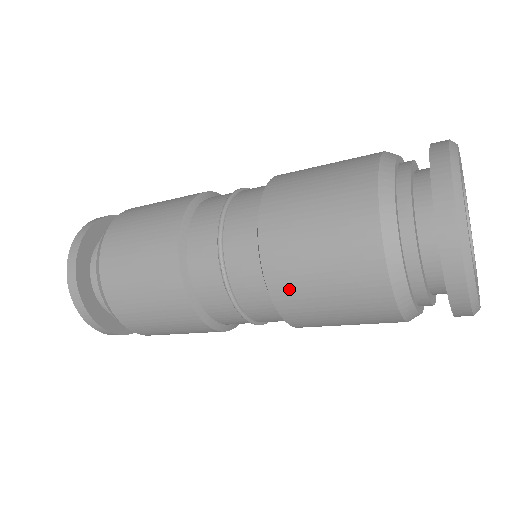
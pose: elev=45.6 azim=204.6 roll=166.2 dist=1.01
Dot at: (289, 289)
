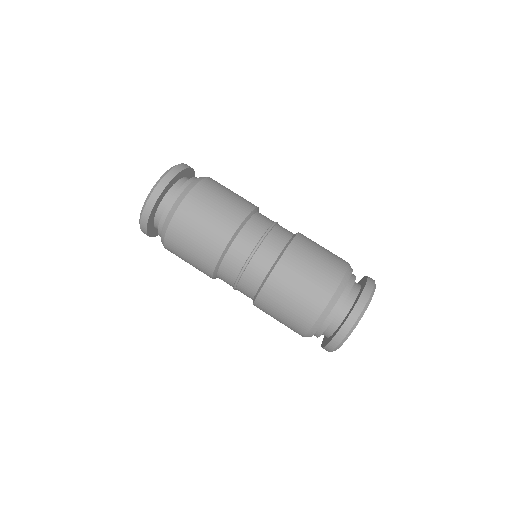
Dot at: occluded
